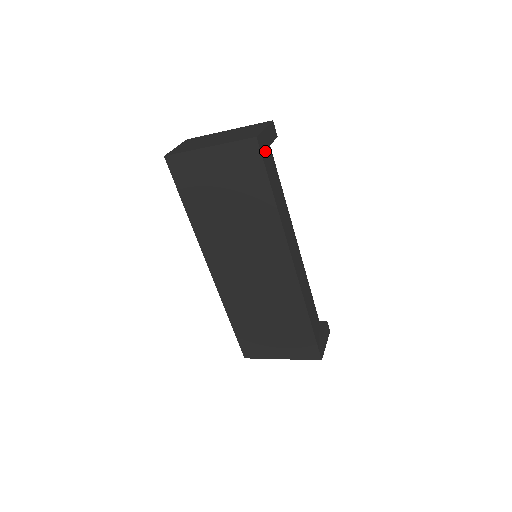
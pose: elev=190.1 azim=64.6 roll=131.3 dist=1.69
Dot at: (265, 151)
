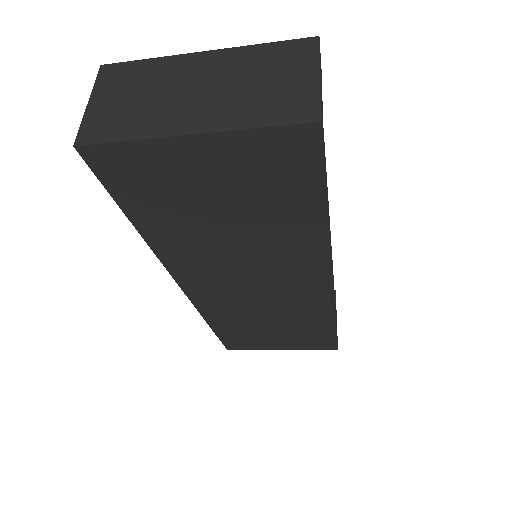
Dot at: (323, 134)
